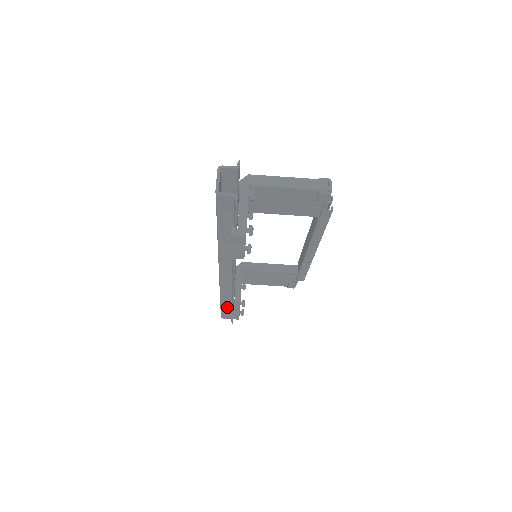
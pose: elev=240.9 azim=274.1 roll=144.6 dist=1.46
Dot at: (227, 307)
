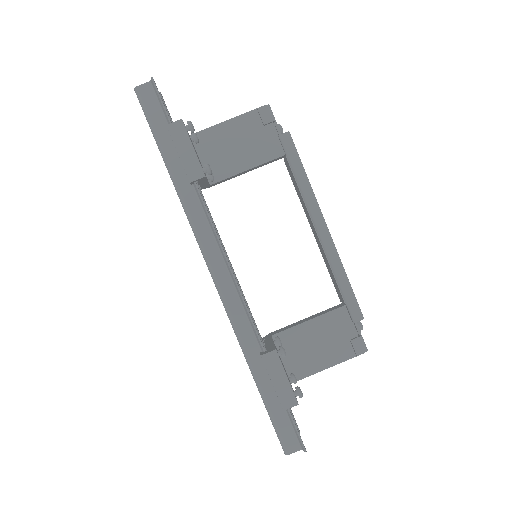
Dot at: (272, 395)
